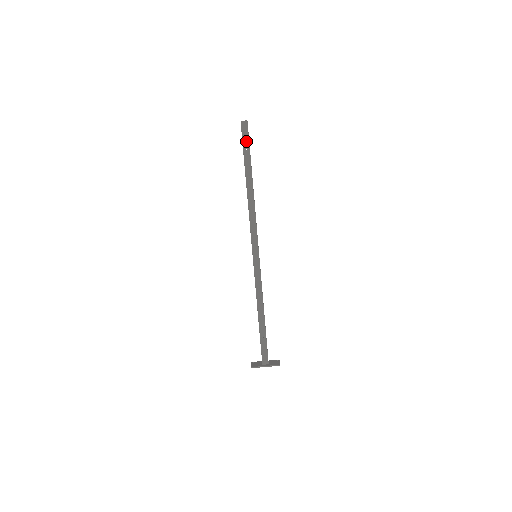
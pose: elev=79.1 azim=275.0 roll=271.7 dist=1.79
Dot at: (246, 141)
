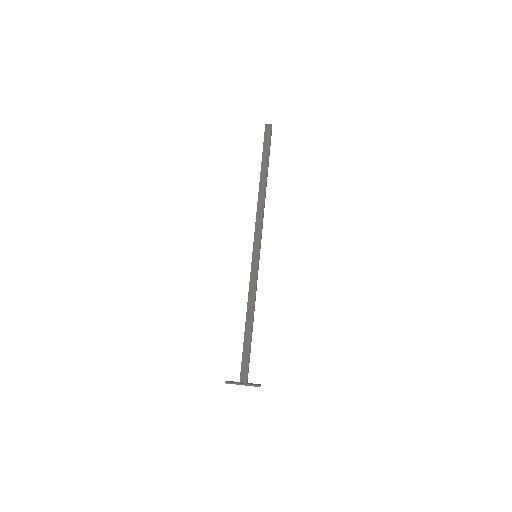
Dot at: (267, 142)
